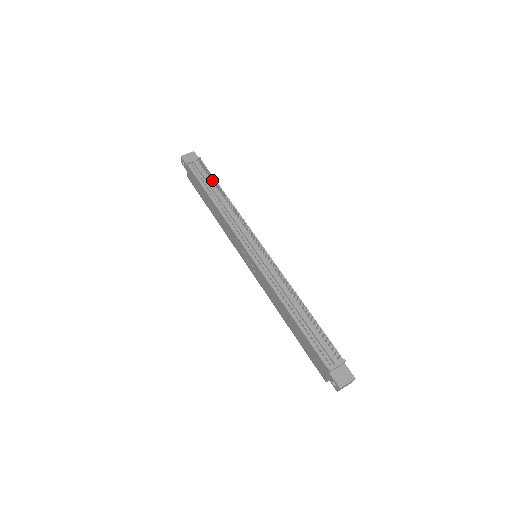
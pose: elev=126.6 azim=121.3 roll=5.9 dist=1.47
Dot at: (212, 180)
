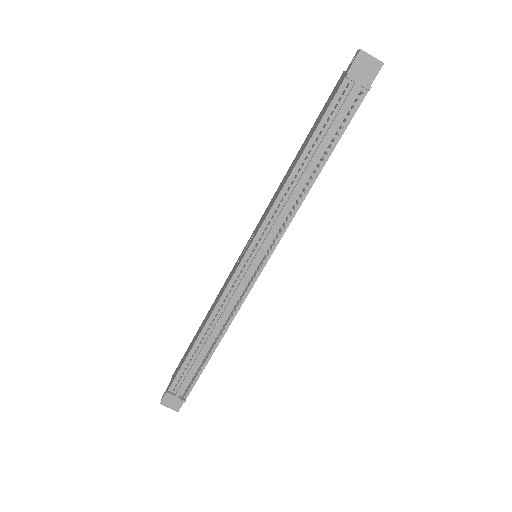
Dot at: (333, 139)
